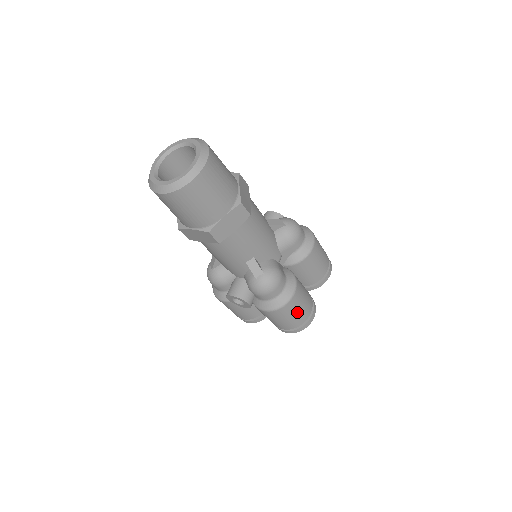
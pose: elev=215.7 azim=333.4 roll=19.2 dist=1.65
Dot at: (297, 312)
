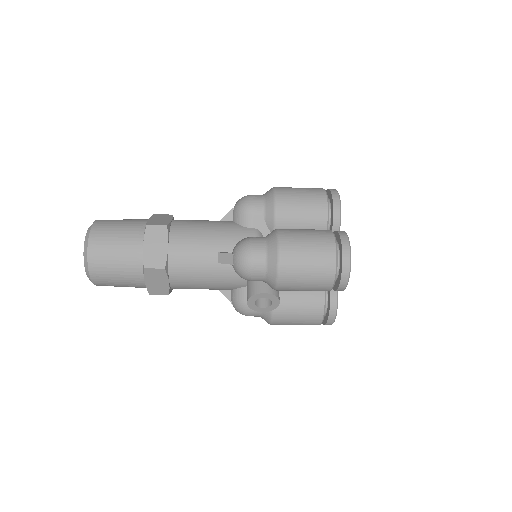
Dot at: (308, 252)
